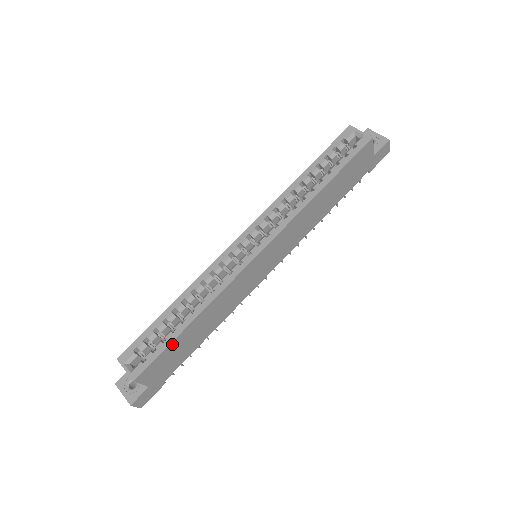
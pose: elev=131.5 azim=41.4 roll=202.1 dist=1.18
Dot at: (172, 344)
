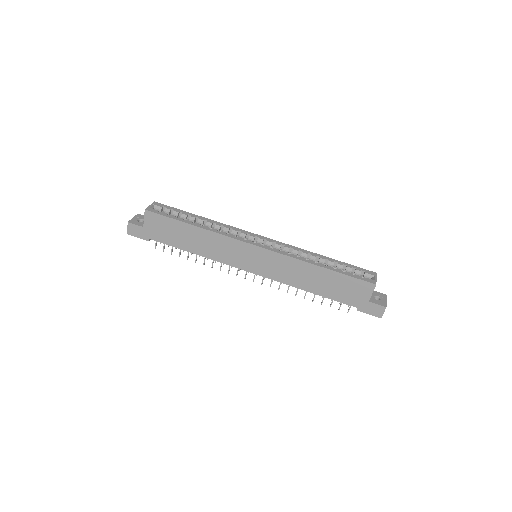
Dot at: (176, 222)
